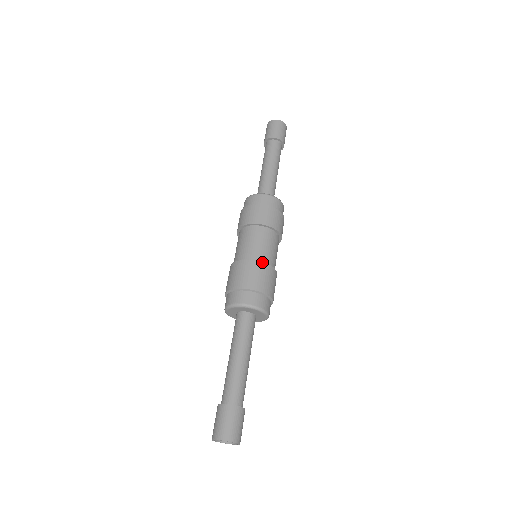
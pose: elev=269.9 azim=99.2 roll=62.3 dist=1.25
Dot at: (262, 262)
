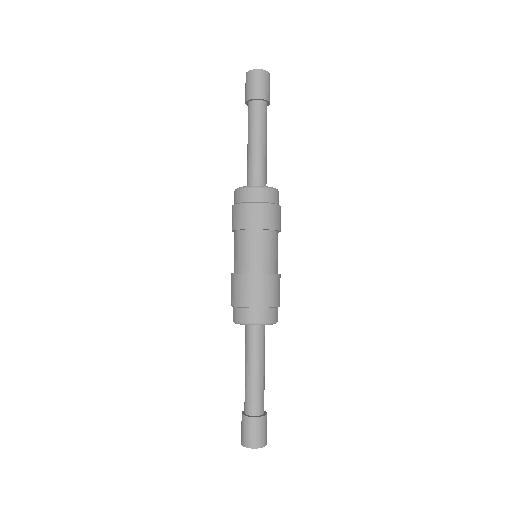
Dot at: (263, 274)
